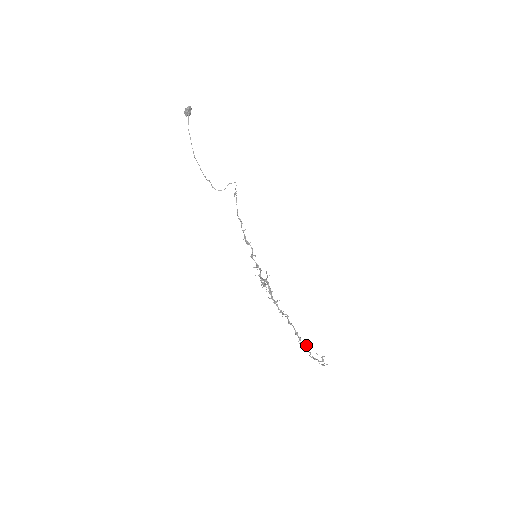
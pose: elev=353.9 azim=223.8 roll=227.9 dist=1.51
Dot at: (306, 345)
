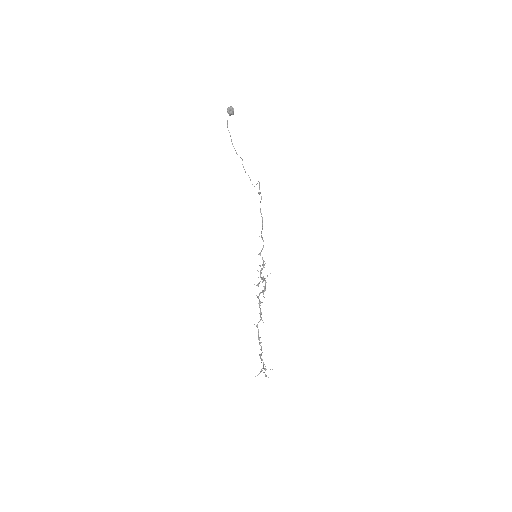
Dot at: (262, 352)
